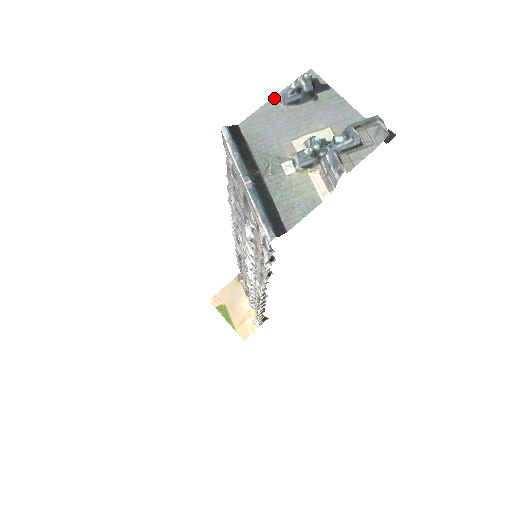
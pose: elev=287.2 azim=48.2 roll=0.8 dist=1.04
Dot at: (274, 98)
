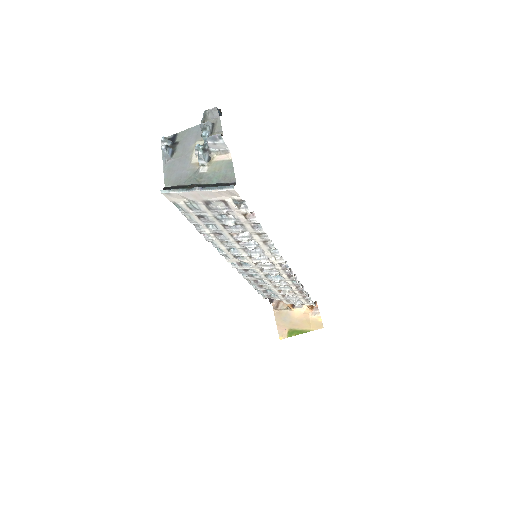
Dot at: (163, 163)
